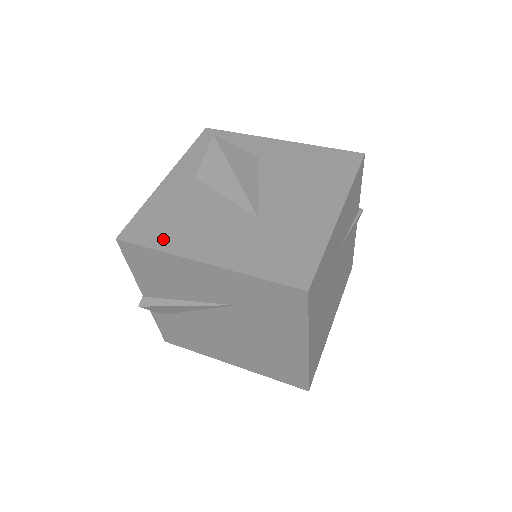
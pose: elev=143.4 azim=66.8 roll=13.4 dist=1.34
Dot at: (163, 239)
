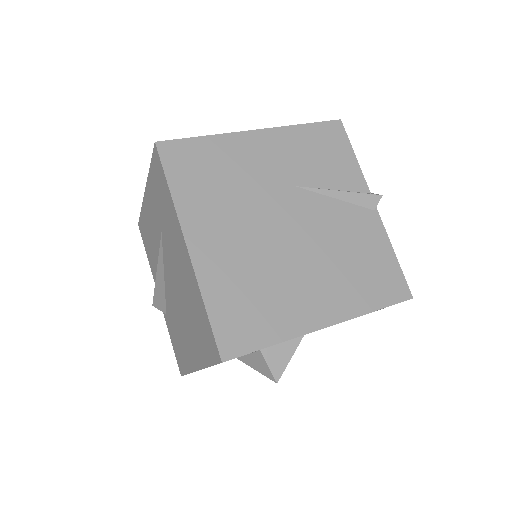
Dot at: occluded
